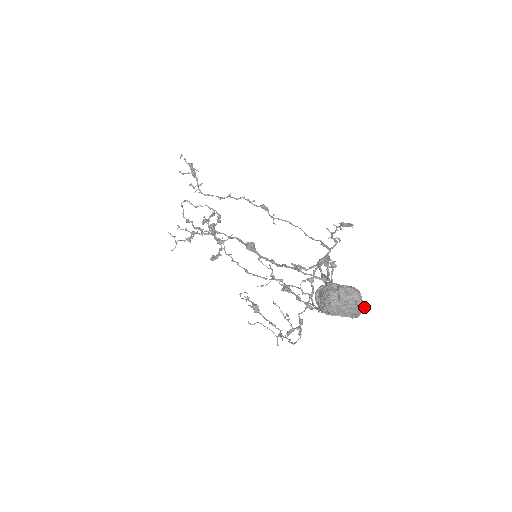
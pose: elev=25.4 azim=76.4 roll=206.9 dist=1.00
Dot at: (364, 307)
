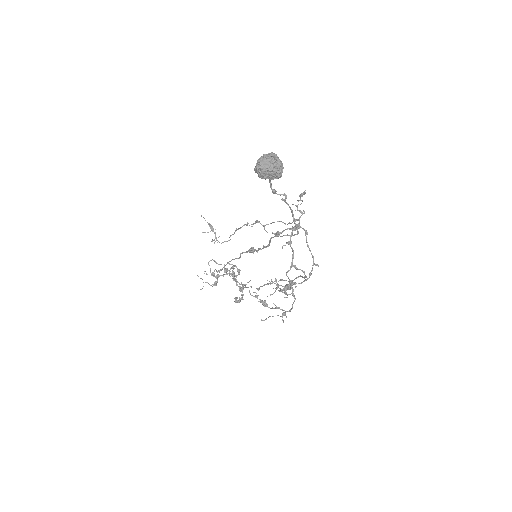
Dot at: (281, 162)
